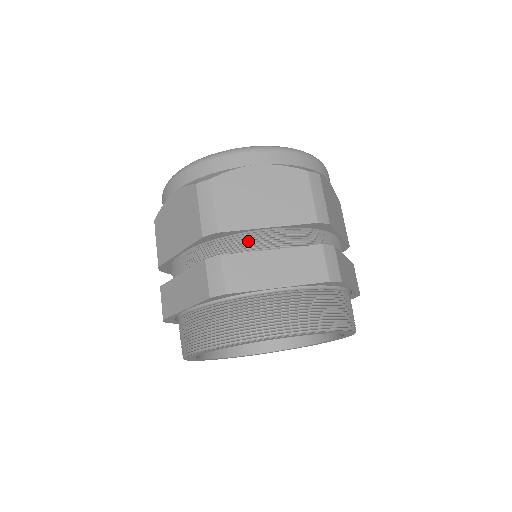
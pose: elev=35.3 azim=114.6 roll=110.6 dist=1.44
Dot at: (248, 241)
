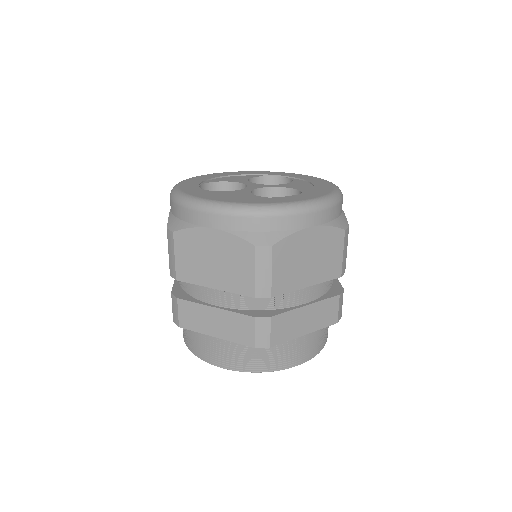
Dot at: (200, 291)
